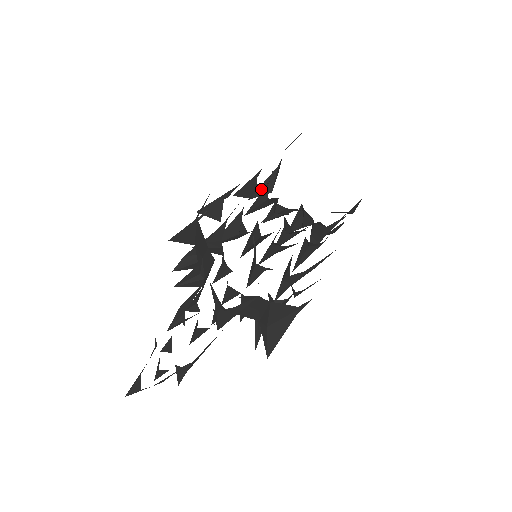
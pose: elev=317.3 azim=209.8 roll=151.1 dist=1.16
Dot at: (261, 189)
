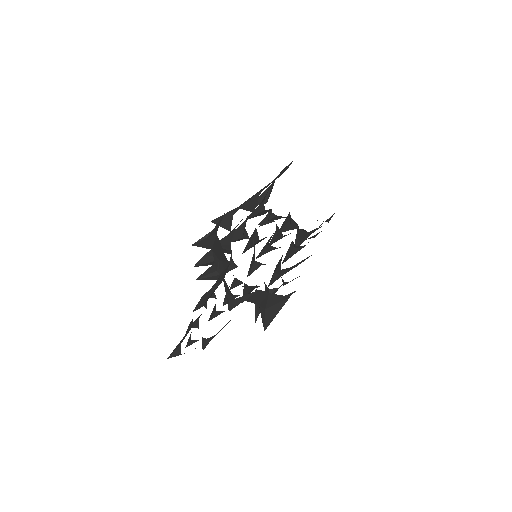
Dot at: (258, 200)
